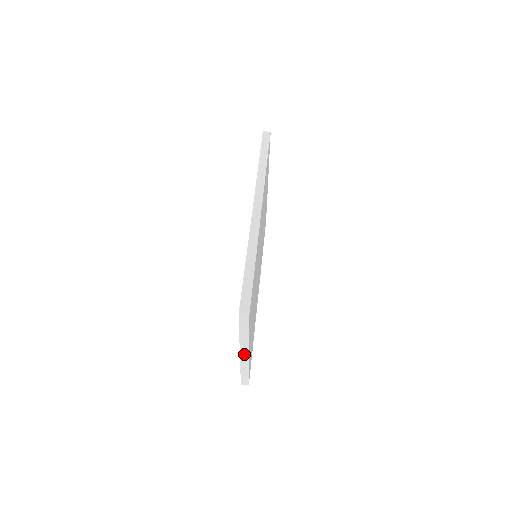
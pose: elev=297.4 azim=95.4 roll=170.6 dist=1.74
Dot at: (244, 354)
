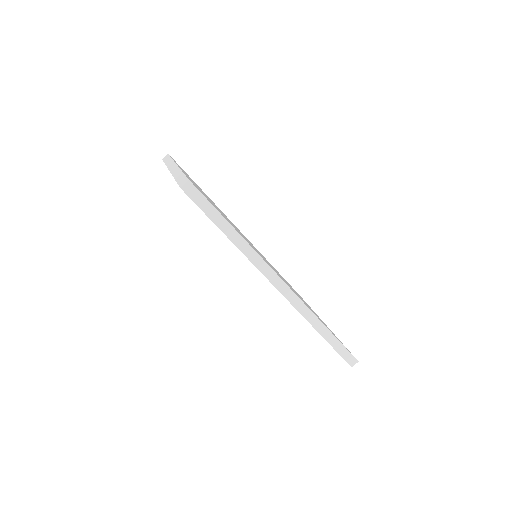
Dot at: occluded
